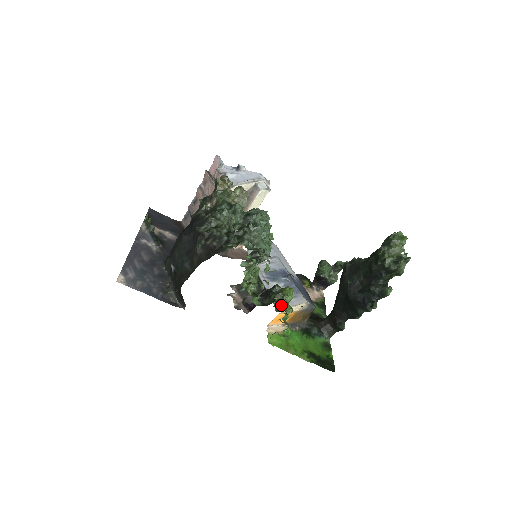
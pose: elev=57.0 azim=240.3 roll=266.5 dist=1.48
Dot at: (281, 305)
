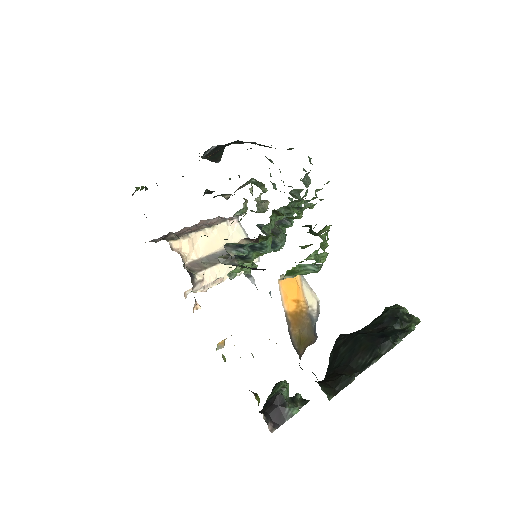
Dot at: occluded
